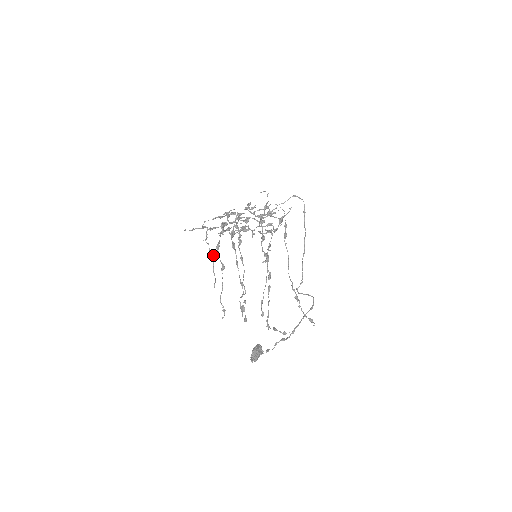
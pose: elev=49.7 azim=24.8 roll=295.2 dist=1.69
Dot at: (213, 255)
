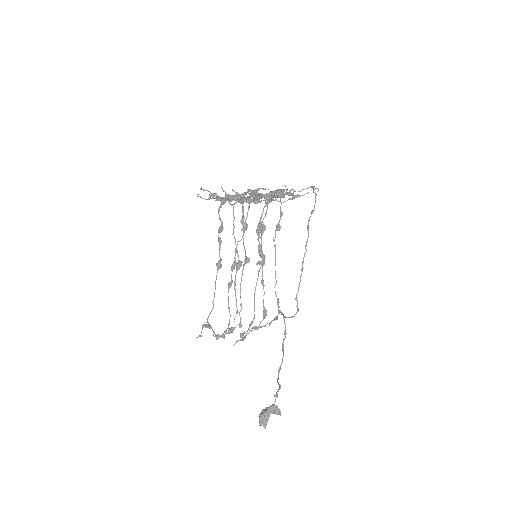
Dot at: (241, 263)
